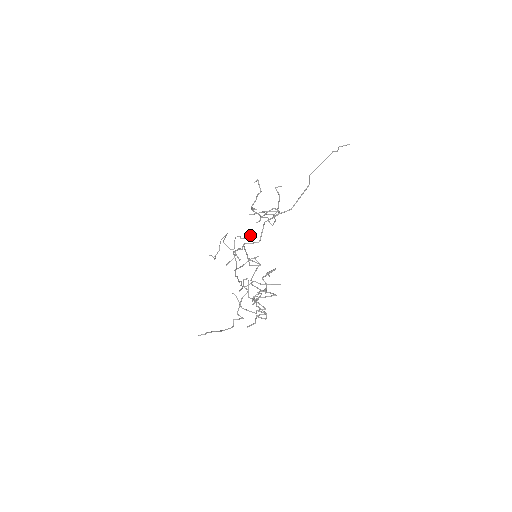
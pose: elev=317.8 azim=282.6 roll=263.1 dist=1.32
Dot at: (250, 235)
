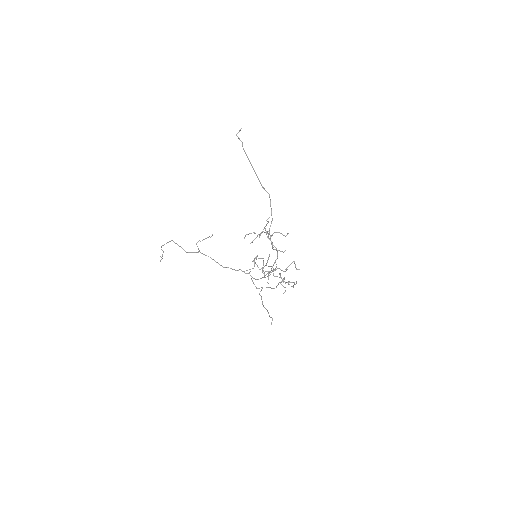
Dot at: (211, 236)
